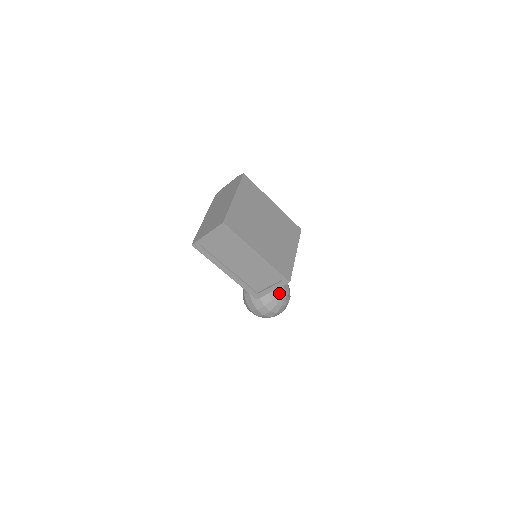
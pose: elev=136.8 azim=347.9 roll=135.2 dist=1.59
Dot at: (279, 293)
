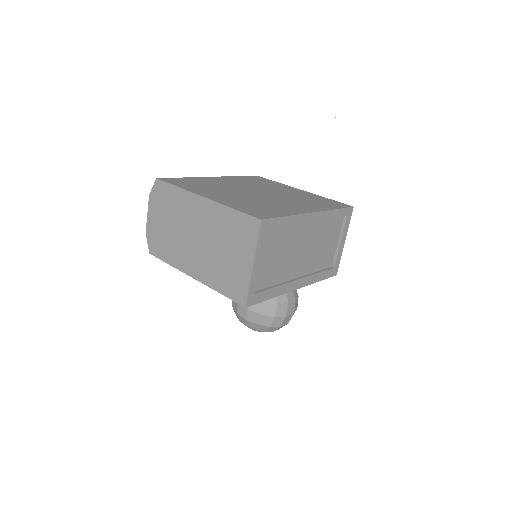
Dot at: occluded
